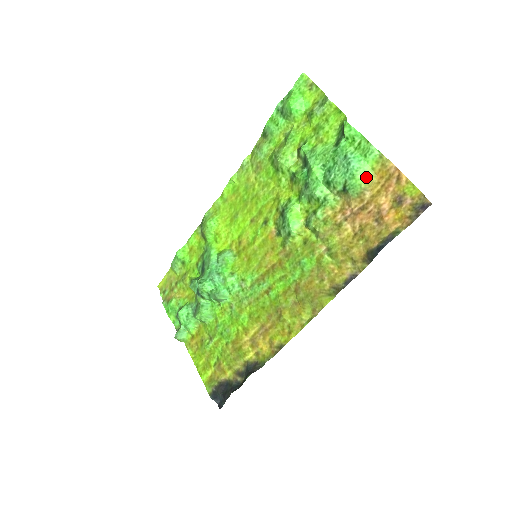
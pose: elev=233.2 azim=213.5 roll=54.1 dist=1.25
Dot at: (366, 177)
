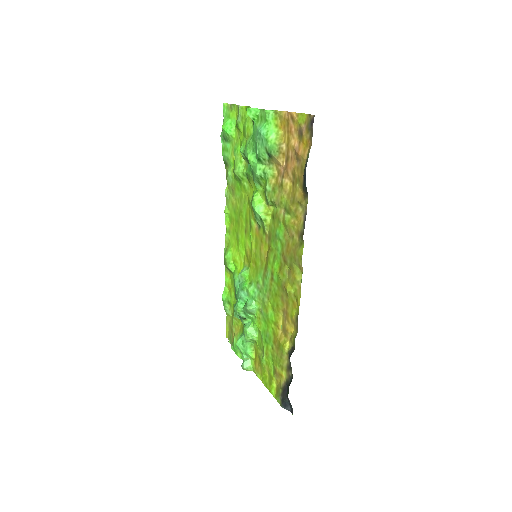
Dot at: (275, 135)
